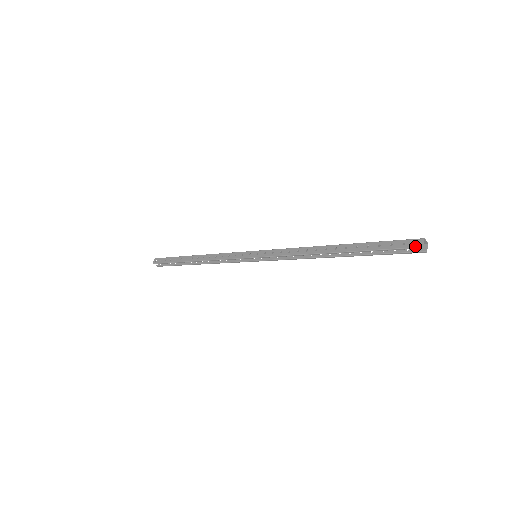
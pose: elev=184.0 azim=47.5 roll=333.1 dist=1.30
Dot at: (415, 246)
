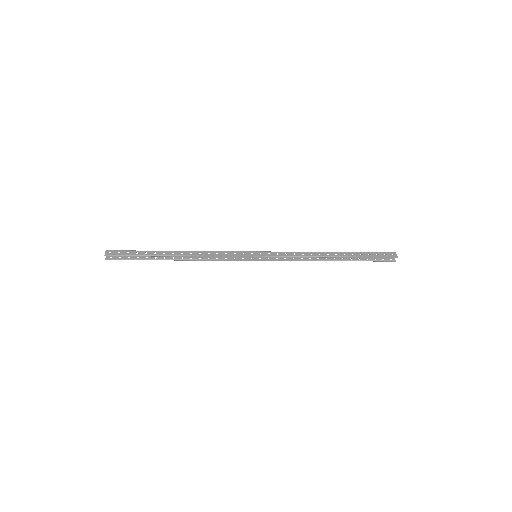
Dot at: (393, 256)
